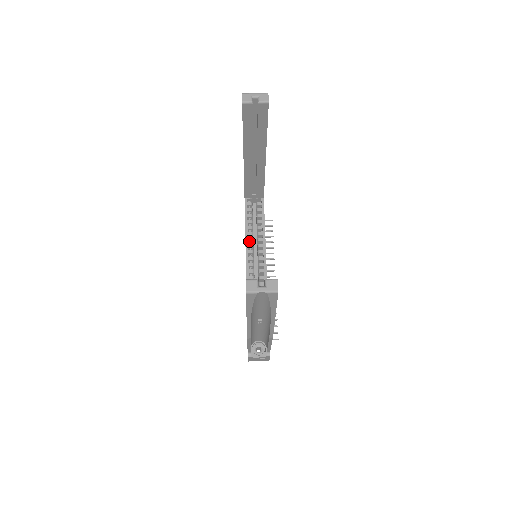
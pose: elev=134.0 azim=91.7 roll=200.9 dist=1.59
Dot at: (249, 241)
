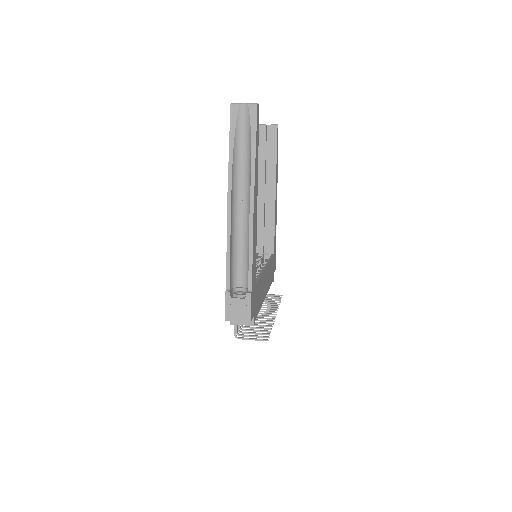
Dot at: occluded
